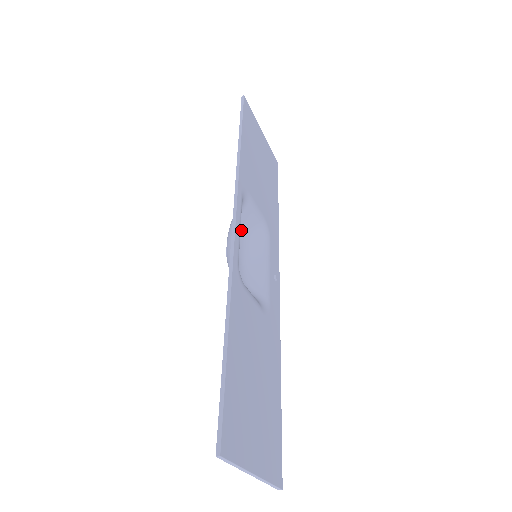
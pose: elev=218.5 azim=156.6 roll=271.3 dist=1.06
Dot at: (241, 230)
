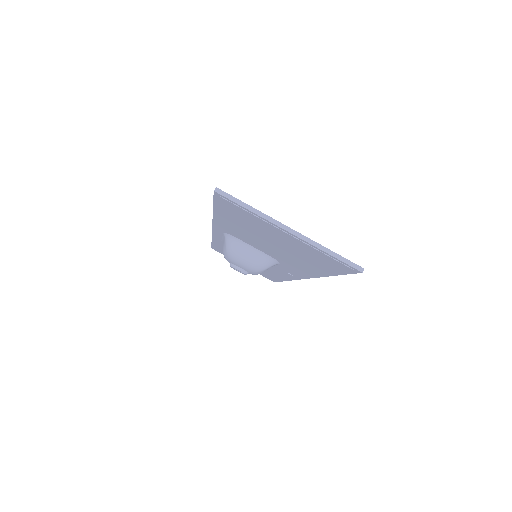
Dot at: occluded
